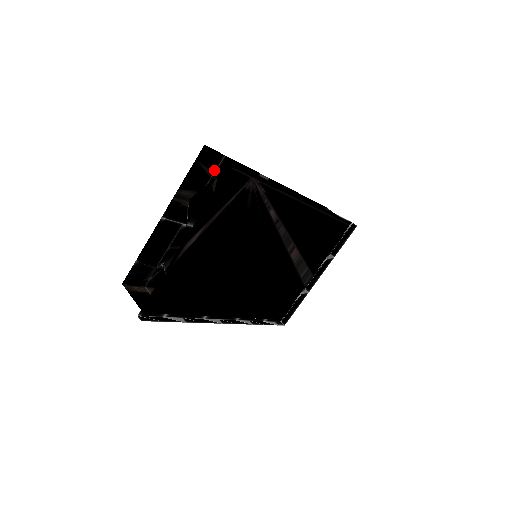
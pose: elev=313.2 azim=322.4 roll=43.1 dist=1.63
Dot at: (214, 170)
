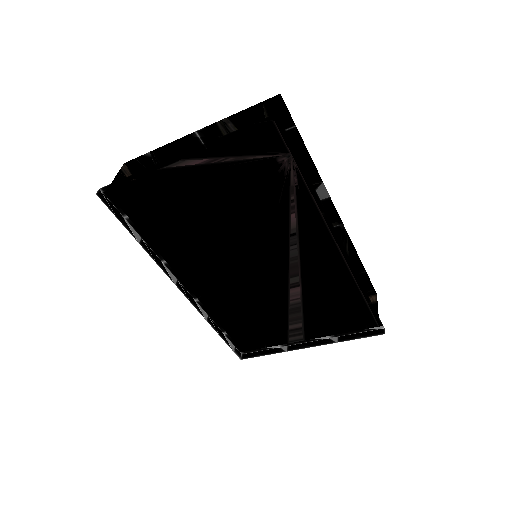
Dot at: occluded
